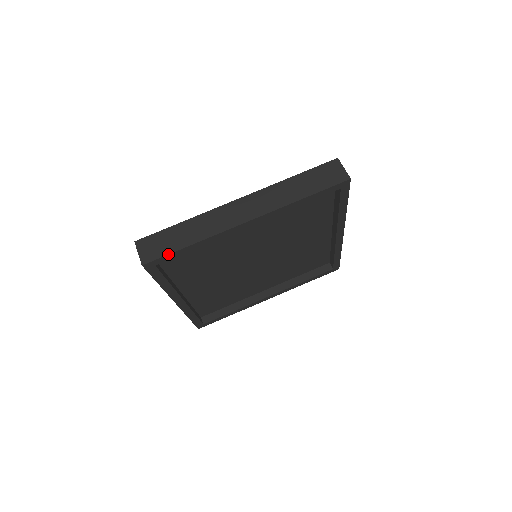
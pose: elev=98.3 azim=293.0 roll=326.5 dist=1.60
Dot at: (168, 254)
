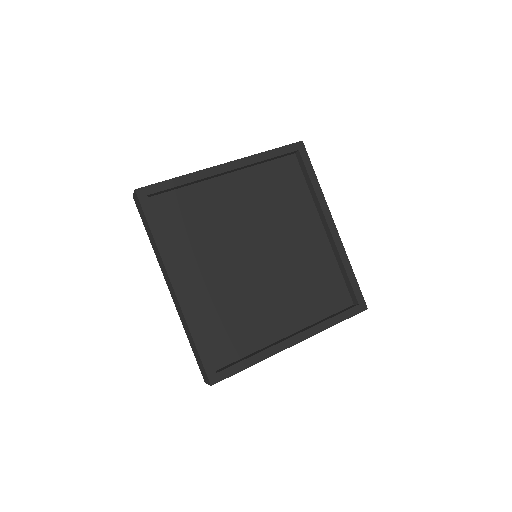
Dot at: (158, 182)
